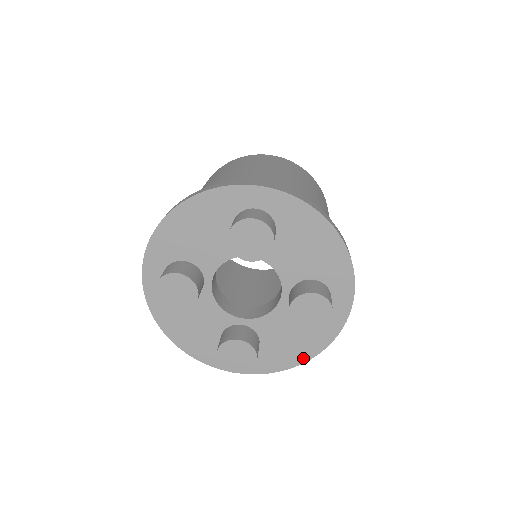
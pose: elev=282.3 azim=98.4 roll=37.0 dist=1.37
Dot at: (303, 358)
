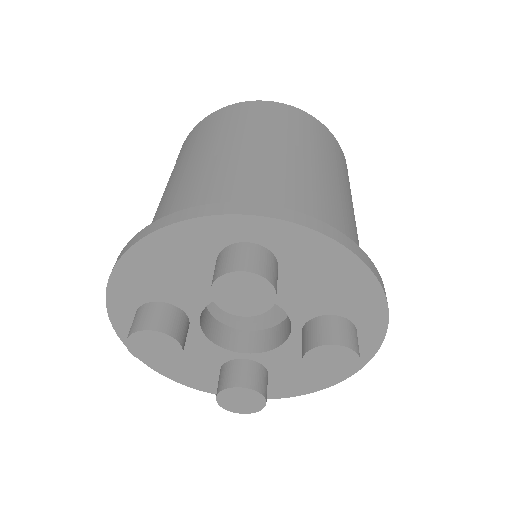
Dot at: (322, 385)
